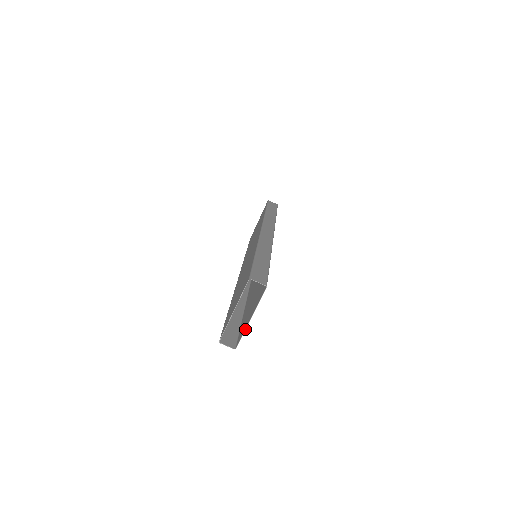
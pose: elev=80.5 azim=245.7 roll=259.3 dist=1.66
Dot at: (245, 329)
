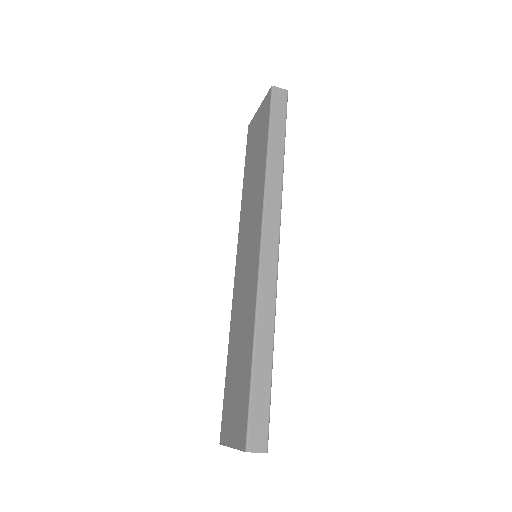
Dot at: occluded
